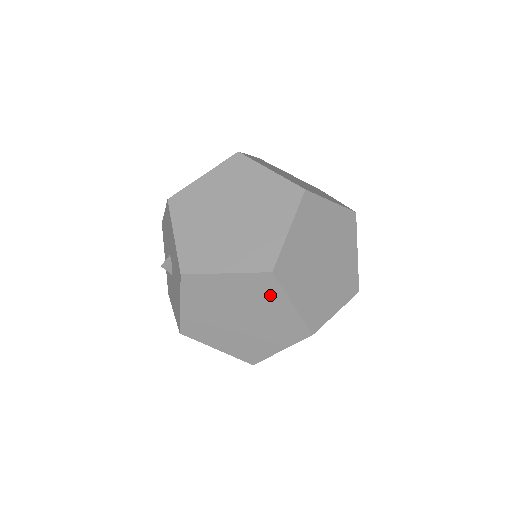
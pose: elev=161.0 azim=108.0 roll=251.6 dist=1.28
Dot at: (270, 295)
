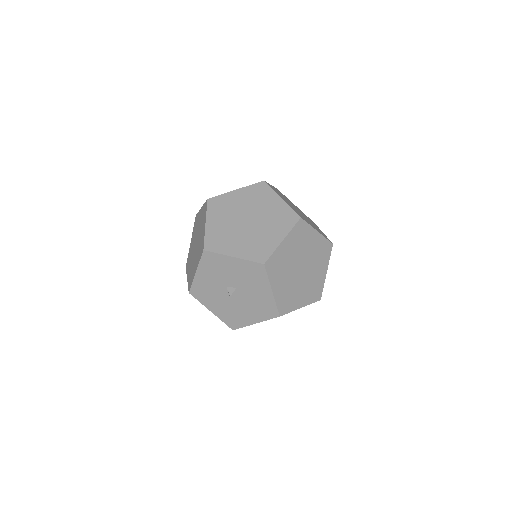
Dot at: (306, 235)
